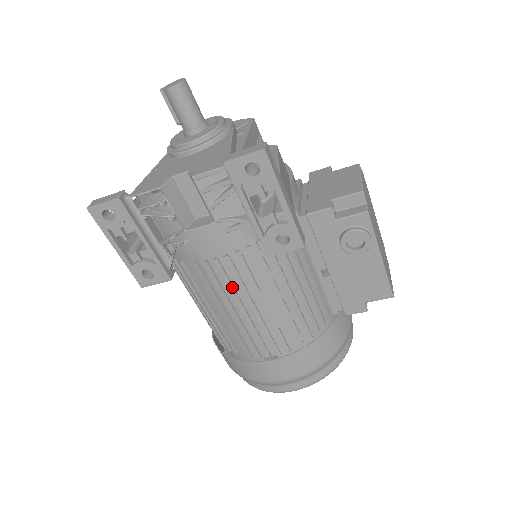
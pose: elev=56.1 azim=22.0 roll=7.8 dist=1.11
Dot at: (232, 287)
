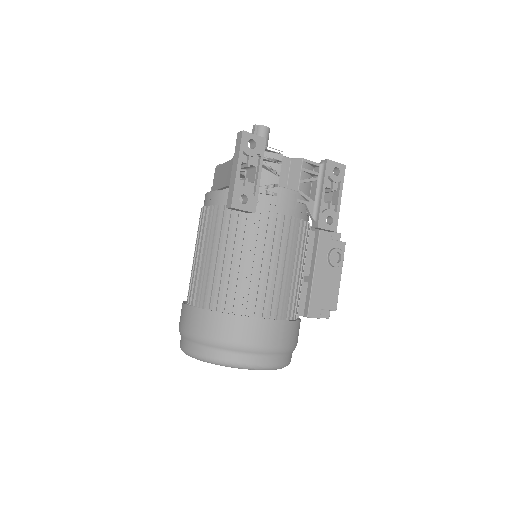
Dot at: (284, 241)
